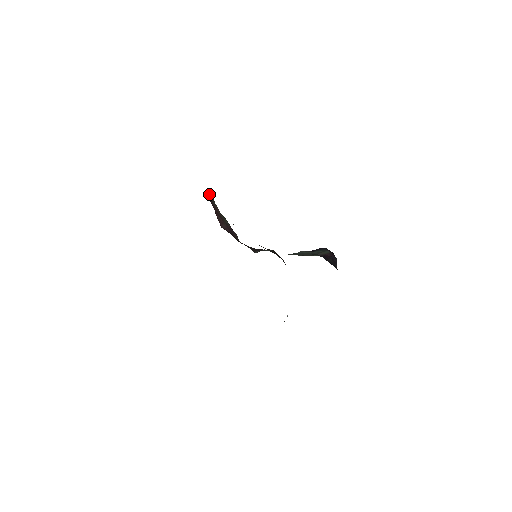
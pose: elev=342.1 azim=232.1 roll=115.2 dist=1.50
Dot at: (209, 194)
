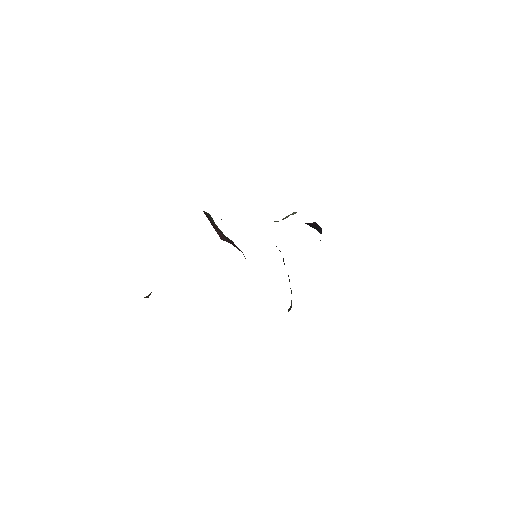
Dot at: (206, 212)
